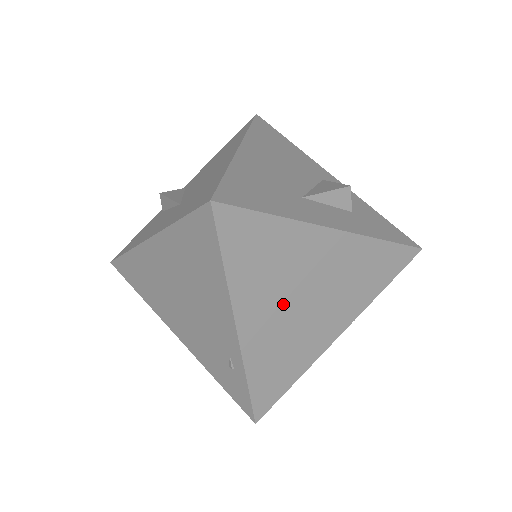
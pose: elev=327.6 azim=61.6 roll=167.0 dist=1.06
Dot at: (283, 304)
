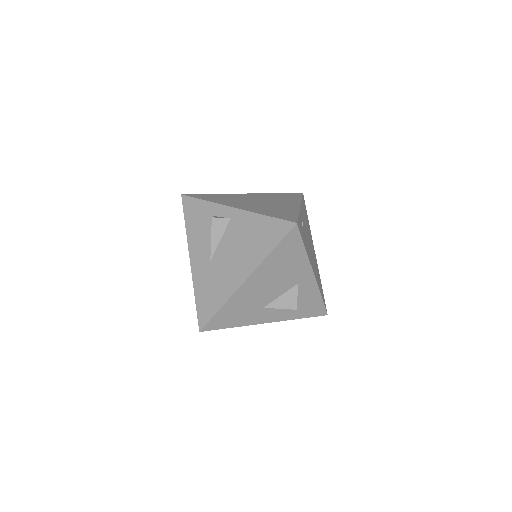
Dot at: occluded
